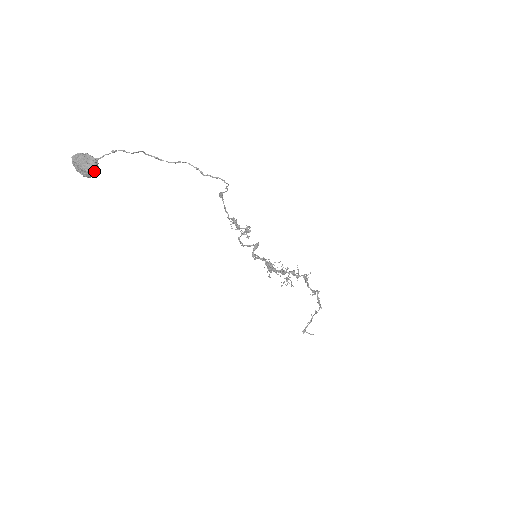
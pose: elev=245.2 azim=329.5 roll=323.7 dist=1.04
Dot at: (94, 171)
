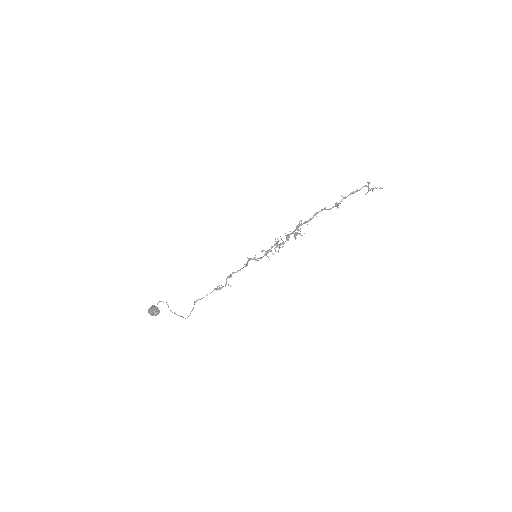
Dot at: occluded
